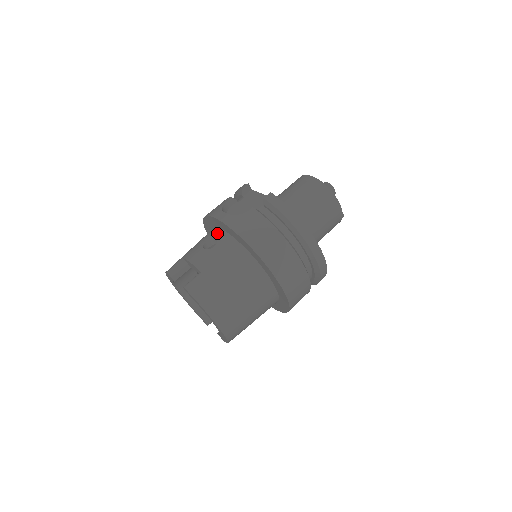
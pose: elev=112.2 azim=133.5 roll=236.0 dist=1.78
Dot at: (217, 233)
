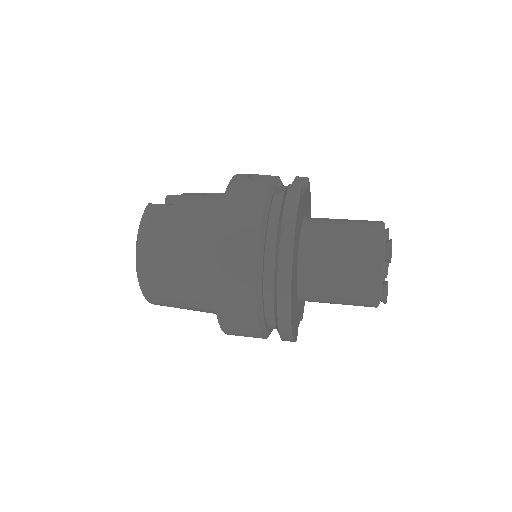
Dot at: occluded
